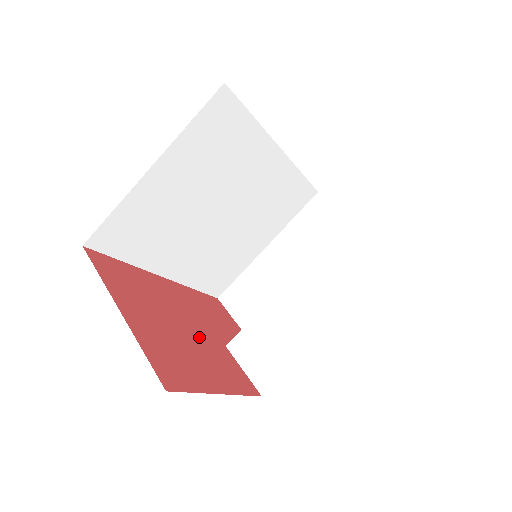
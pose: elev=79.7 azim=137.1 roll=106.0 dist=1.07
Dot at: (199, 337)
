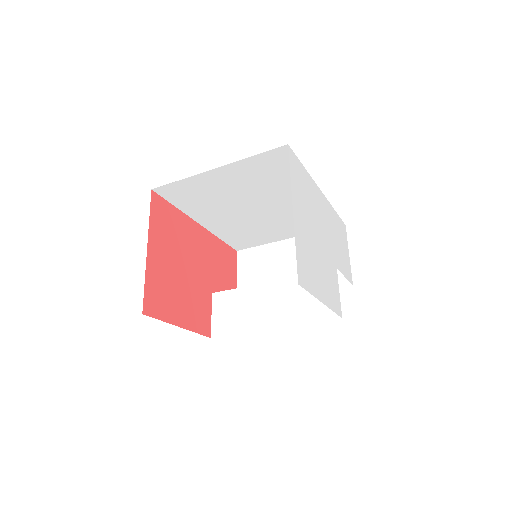
Dot at: (194, 281)
